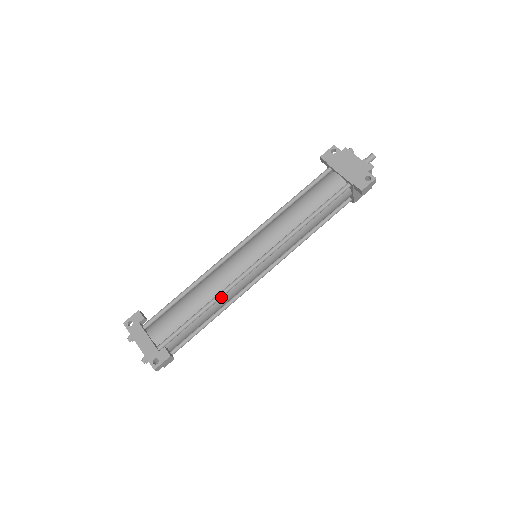
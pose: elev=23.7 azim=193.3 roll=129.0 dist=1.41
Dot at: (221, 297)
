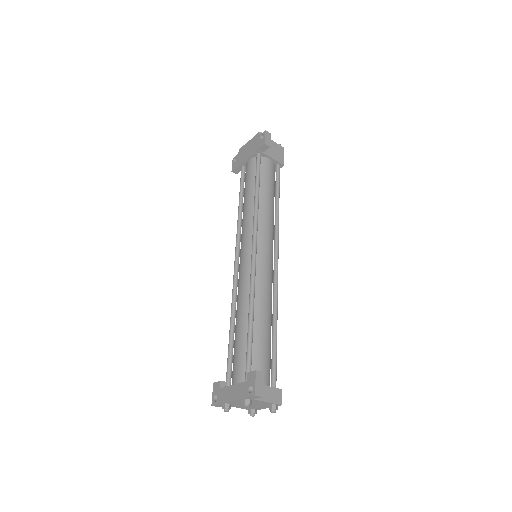
Dot at: (253, 296)
